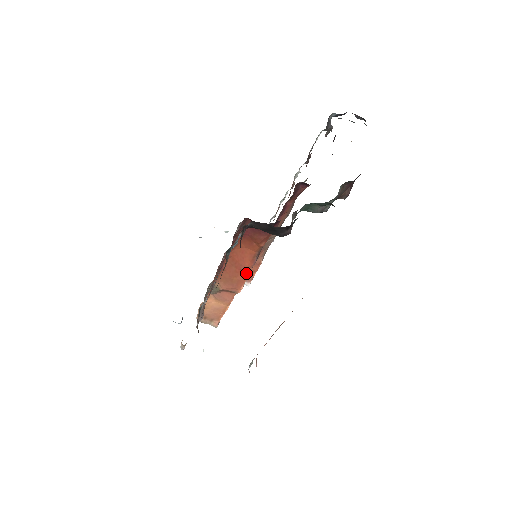
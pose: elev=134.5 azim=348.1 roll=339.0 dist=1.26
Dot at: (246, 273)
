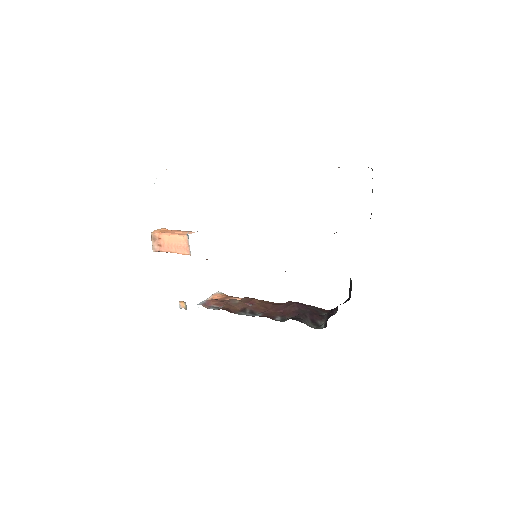
Dot at: occluded
